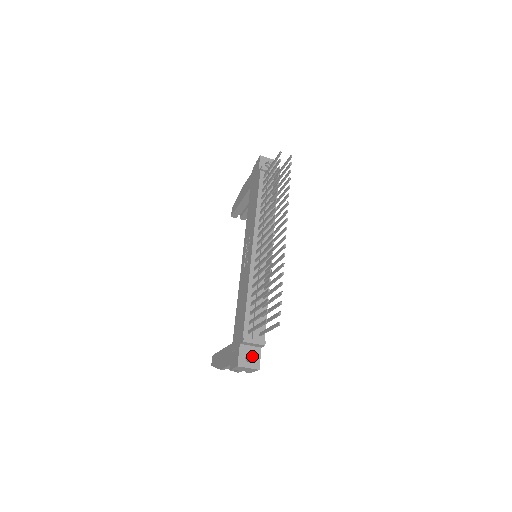
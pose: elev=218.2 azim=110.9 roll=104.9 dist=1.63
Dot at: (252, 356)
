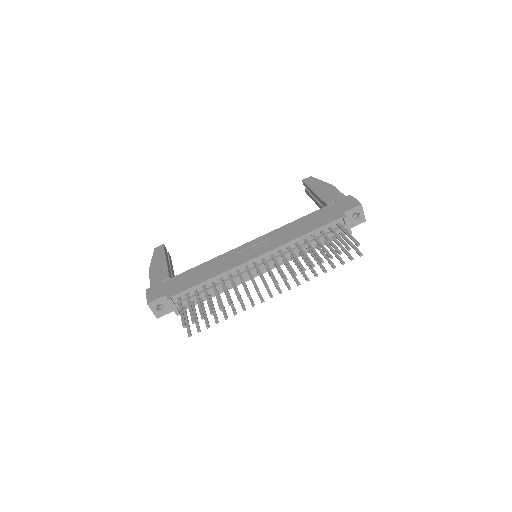
Dot at: (164, 308)
